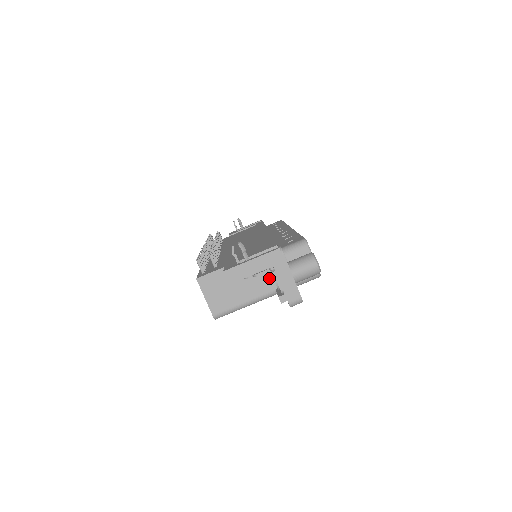
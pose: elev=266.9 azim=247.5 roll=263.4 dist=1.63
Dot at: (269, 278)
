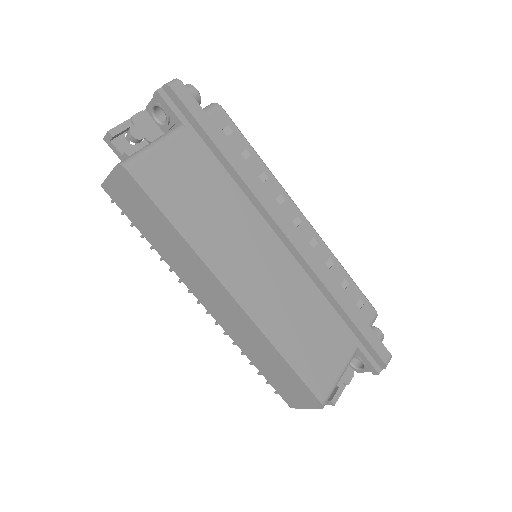
Dot at: occluded
